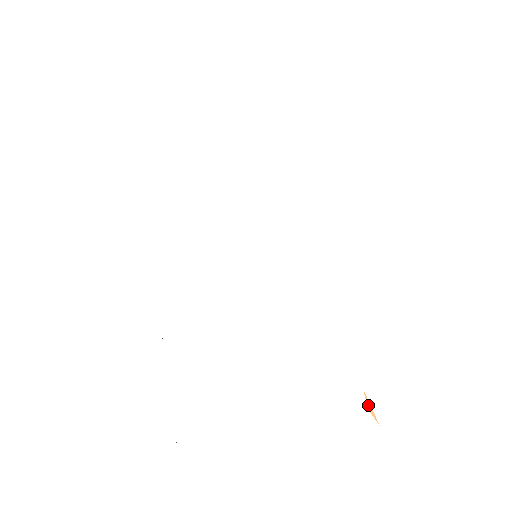
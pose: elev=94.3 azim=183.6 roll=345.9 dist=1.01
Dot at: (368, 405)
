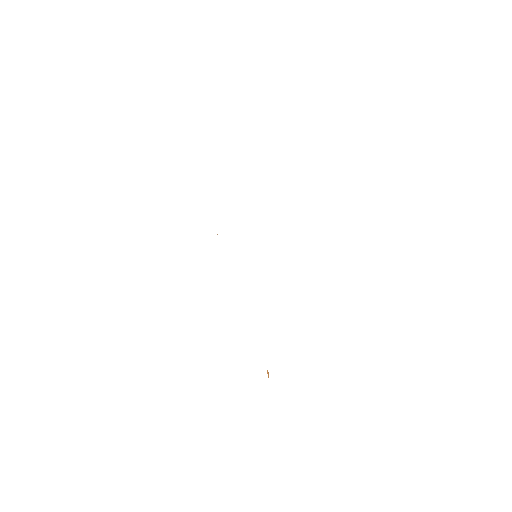
Dot at: (268, 372)
